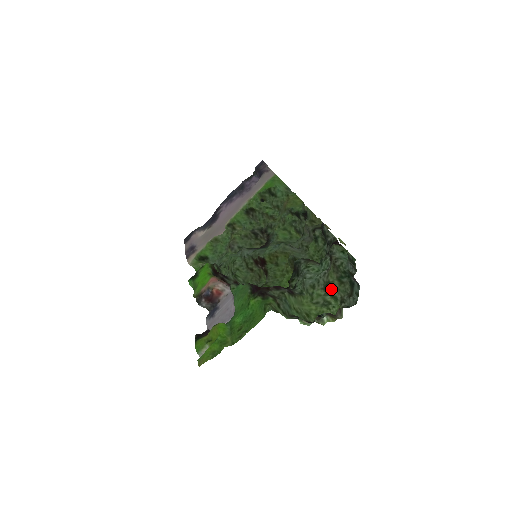
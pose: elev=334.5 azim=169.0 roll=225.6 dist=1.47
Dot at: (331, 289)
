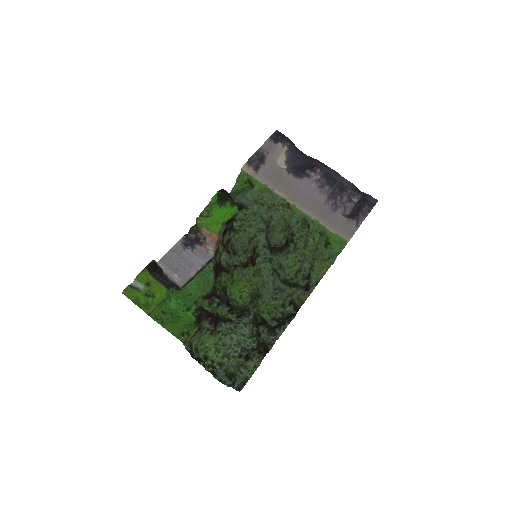
Dot at: (227, 357)
